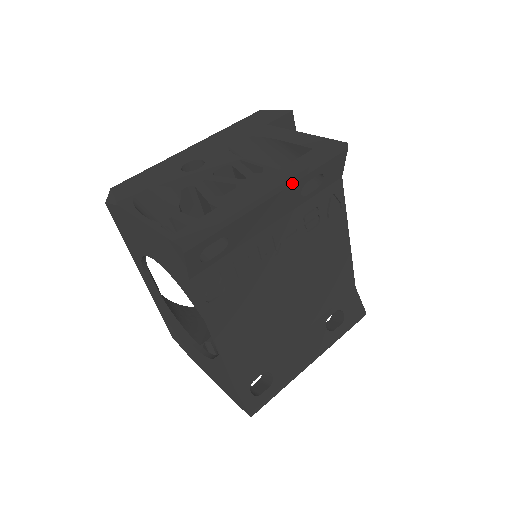
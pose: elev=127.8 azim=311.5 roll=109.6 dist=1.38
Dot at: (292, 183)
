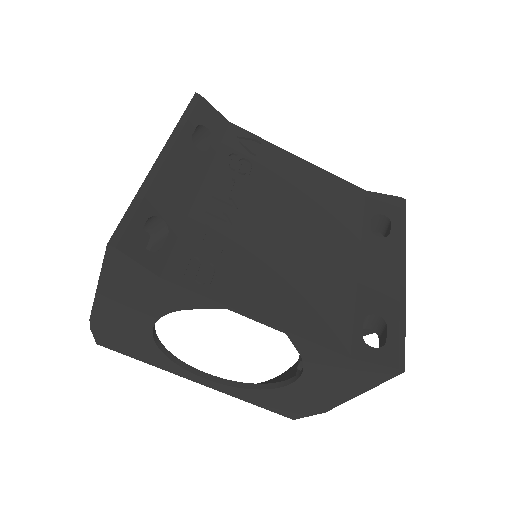
Dot at: (174, 142)
